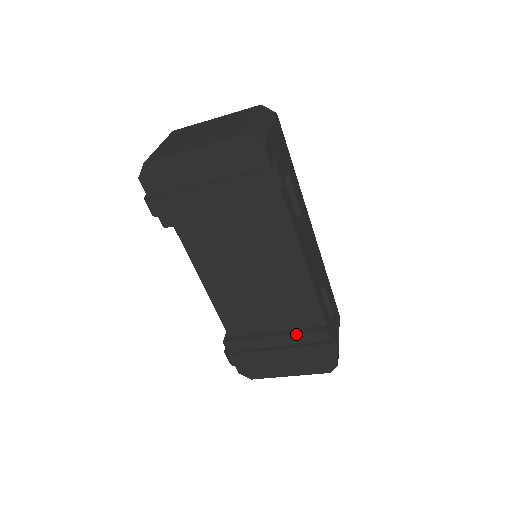
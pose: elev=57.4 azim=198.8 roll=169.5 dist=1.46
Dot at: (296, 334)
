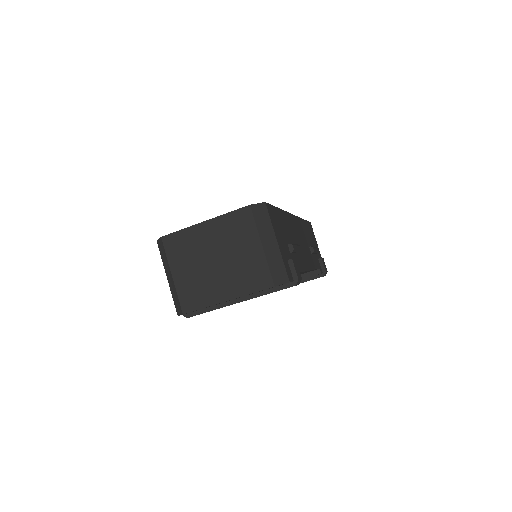
Dot at: occluded
